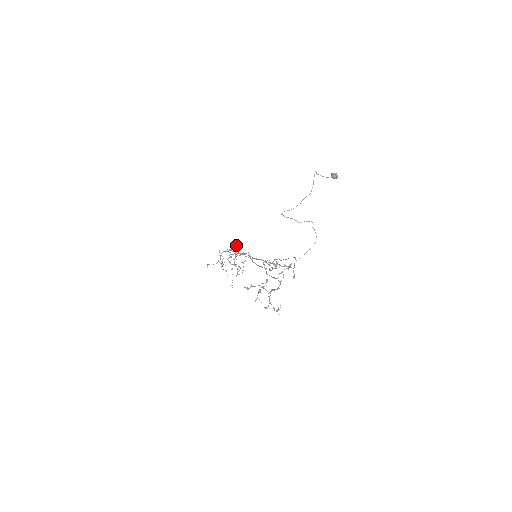
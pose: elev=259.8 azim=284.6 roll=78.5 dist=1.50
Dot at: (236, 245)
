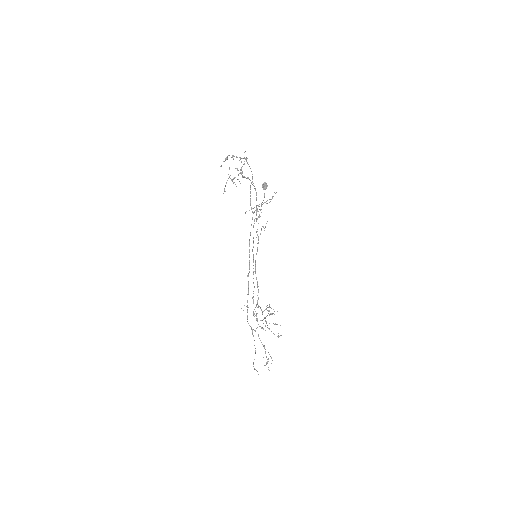
Dot at: occluded
